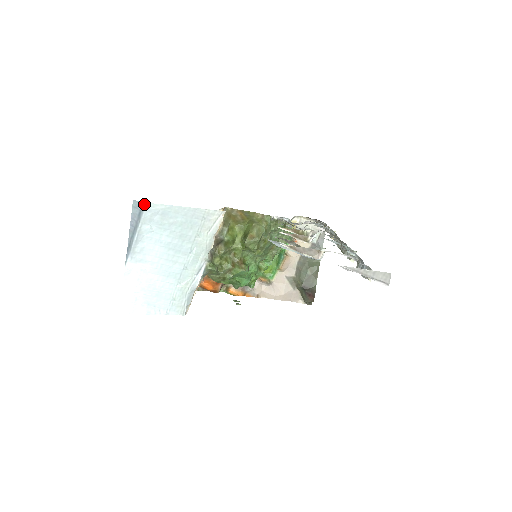
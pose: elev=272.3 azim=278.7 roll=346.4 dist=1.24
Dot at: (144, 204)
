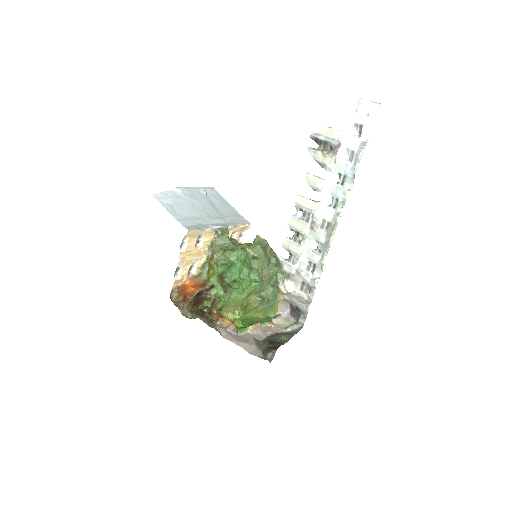
Dot at: (211, 187)
